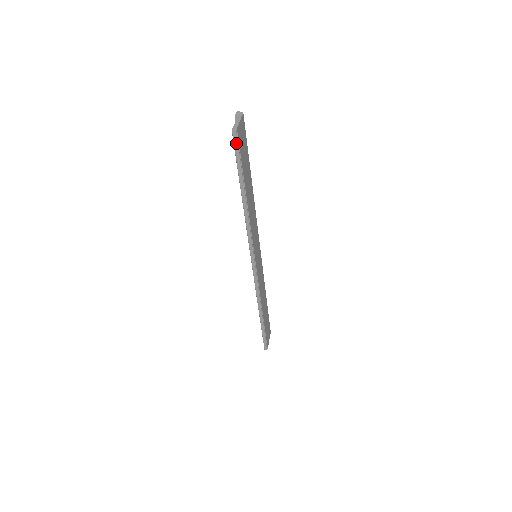
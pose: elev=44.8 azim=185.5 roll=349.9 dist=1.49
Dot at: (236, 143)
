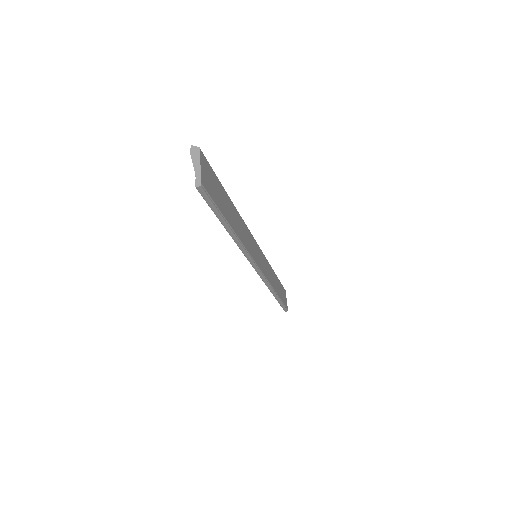
Dot at: (205, 196)
